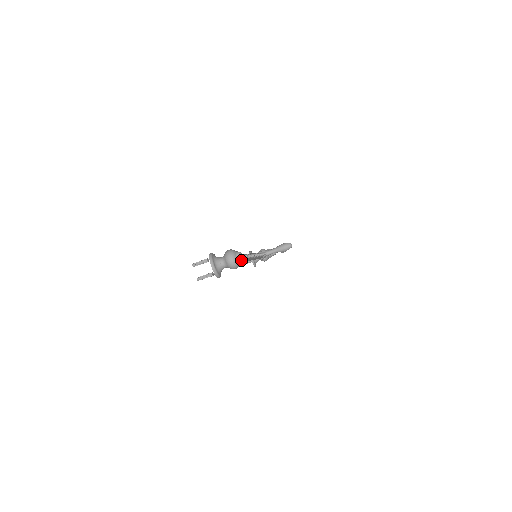
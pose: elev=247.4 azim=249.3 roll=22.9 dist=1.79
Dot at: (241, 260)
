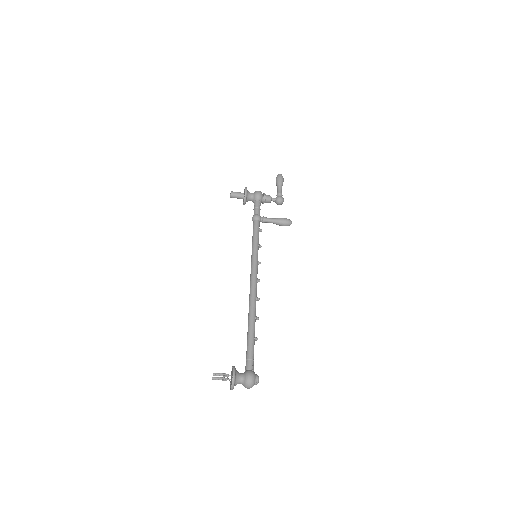
Dot at: (256, 383)
